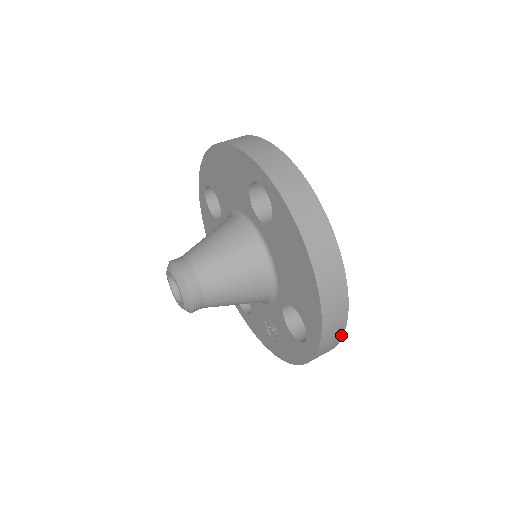
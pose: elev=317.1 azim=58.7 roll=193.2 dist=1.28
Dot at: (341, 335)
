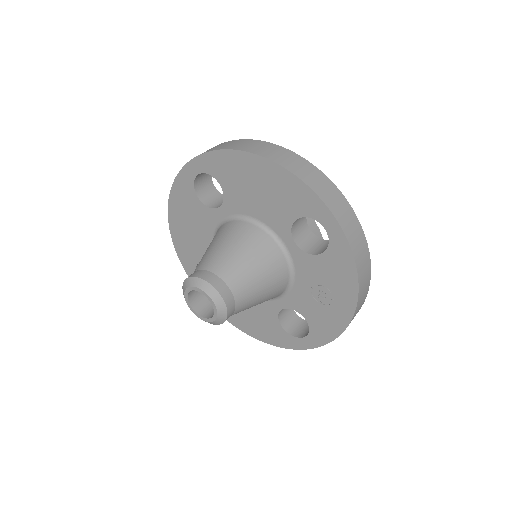
Dot at: (343, 199)
